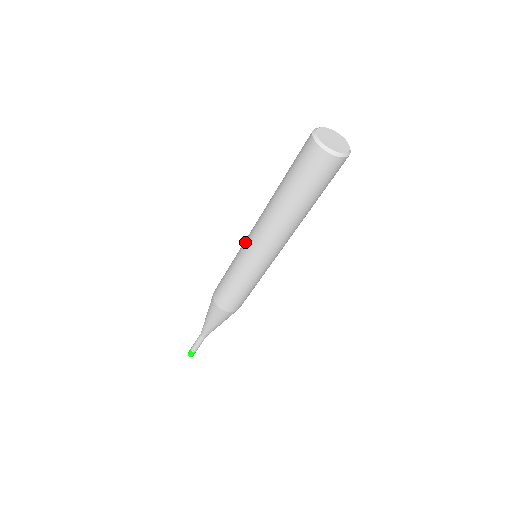
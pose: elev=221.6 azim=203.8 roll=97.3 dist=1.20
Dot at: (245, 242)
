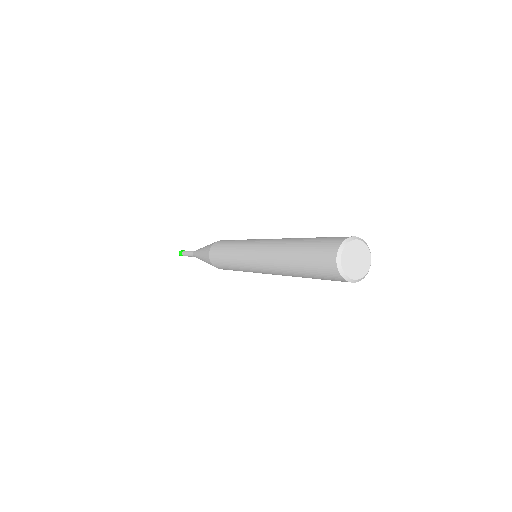
Dot at: (250, 266)
